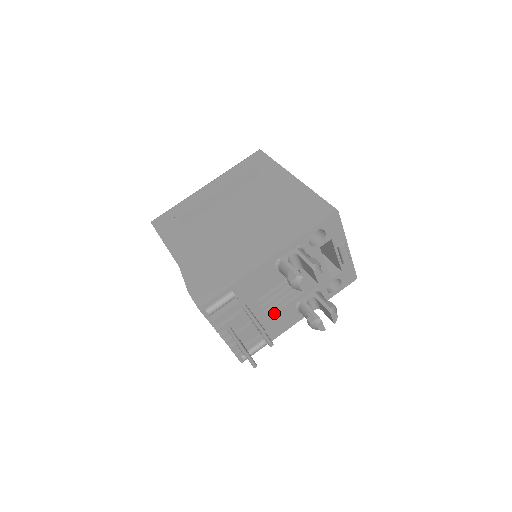
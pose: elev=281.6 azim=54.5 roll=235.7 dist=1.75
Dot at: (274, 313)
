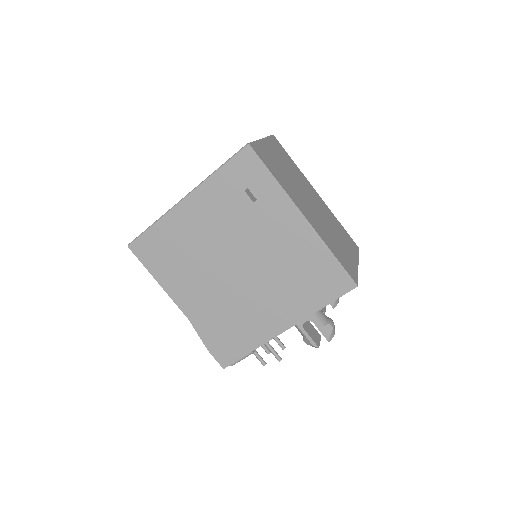
Dot at: occluded
